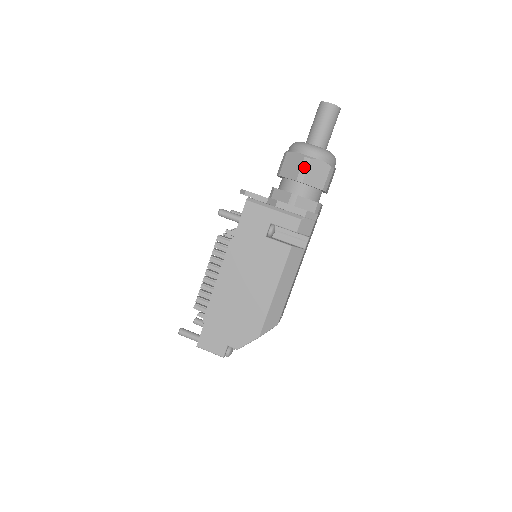
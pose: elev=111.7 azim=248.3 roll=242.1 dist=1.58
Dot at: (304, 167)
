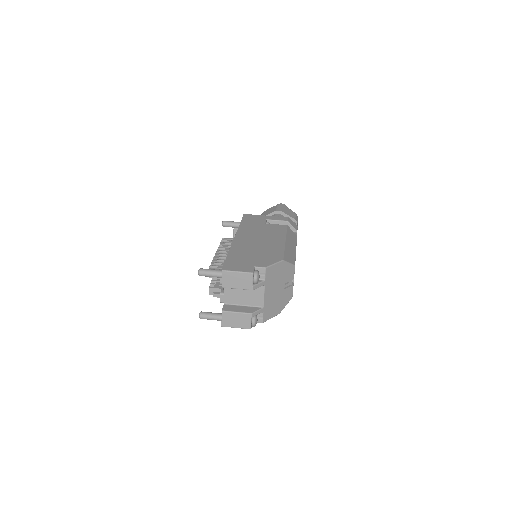
Dot at: (279, 207)
